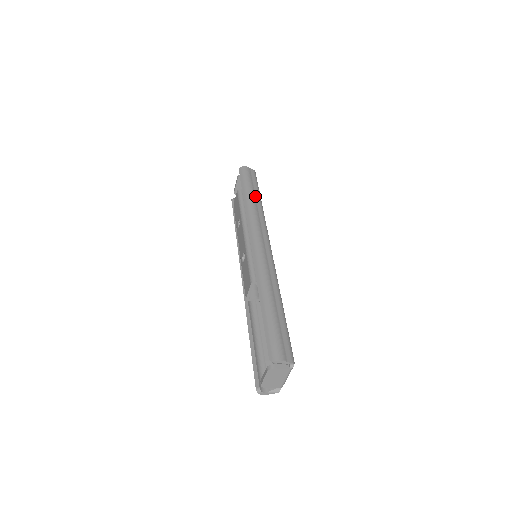
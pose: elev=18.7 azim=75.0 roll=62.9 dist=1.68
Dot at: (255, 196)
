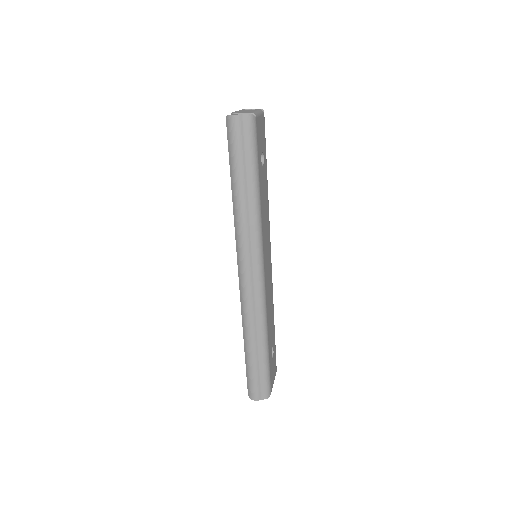
Dot at: (246, 187)
